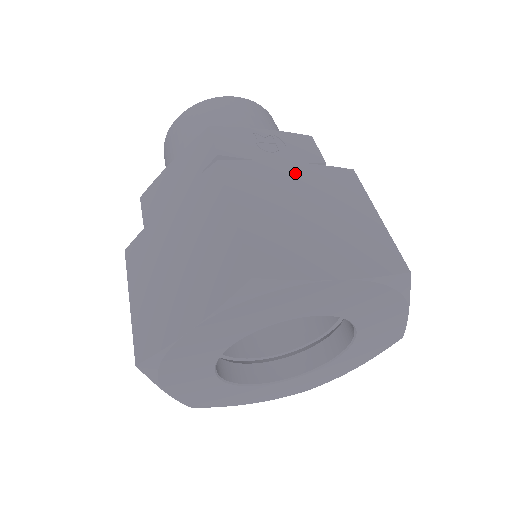
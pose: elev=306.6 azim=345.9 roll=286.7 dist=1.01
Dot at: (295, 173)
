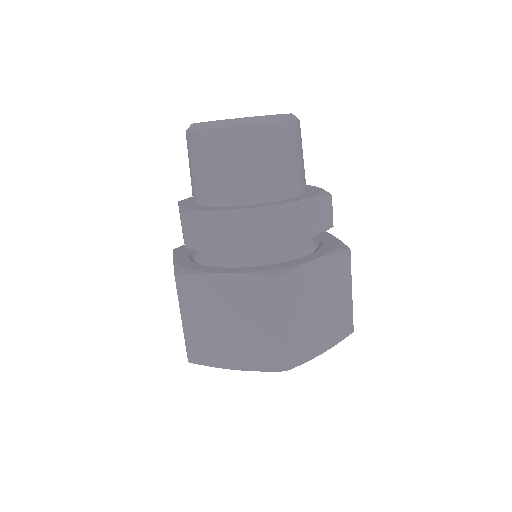
Dot at: (318, 270)
